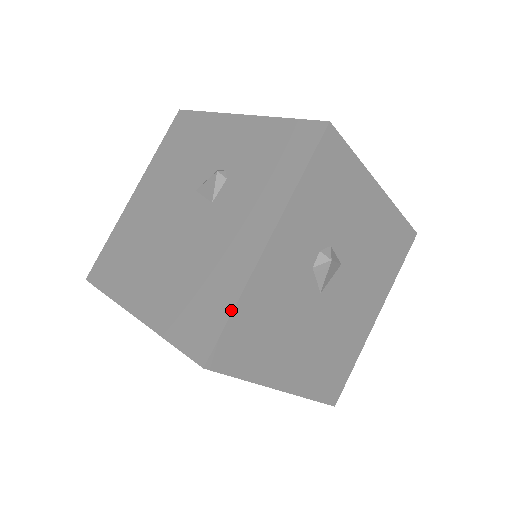
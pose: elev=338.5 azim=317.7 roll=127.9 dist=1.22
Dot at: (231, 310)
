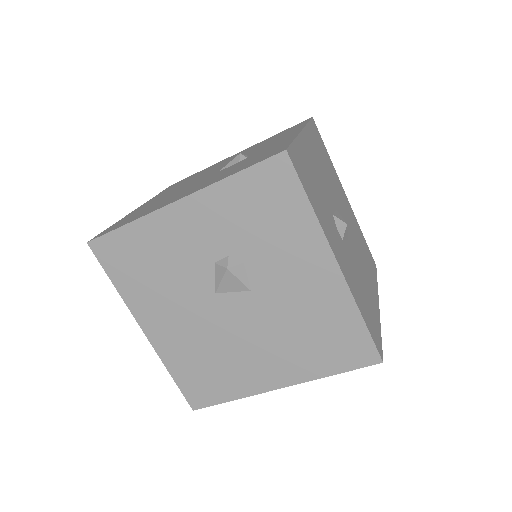
Dot at: (125, 224)
